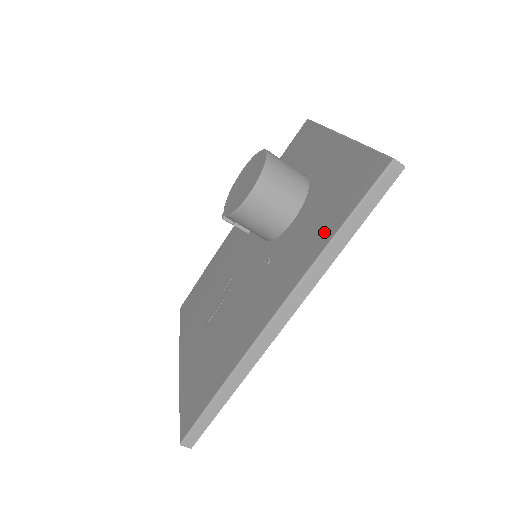
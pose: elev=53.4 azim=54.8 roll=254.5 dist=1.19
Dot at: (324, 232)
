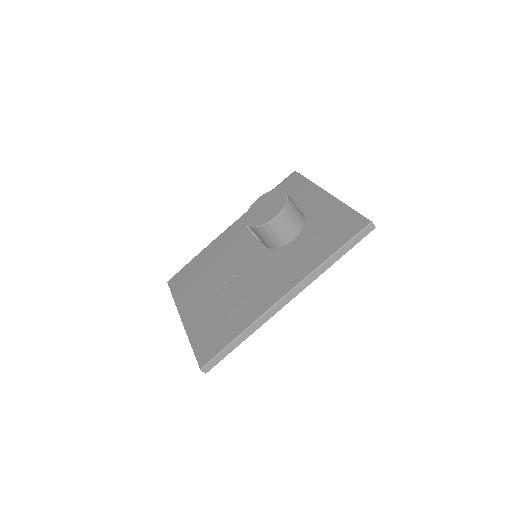
Dot at: (323, 252)
